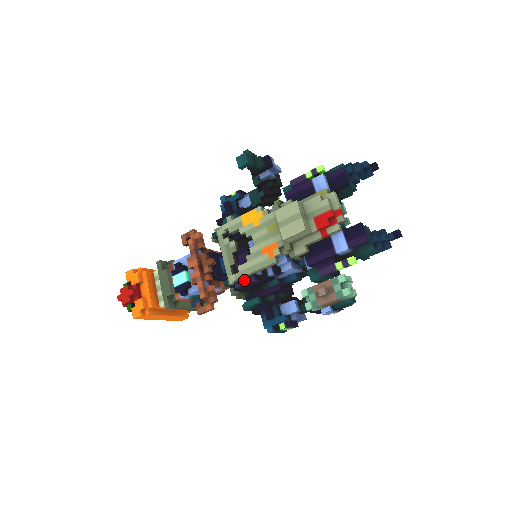
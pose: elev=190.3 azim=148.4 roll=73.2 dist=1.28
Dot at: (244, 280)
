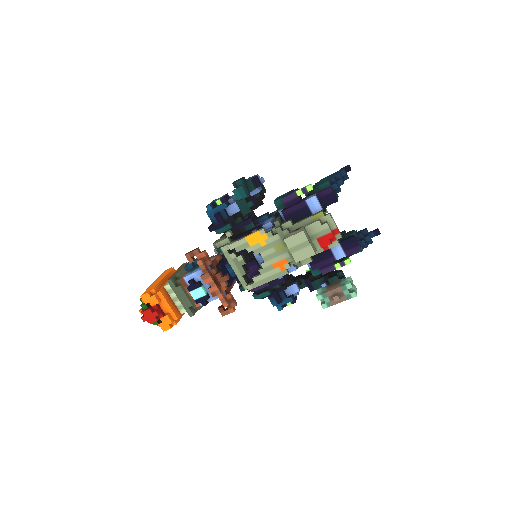
Dot at: (259, 286)
